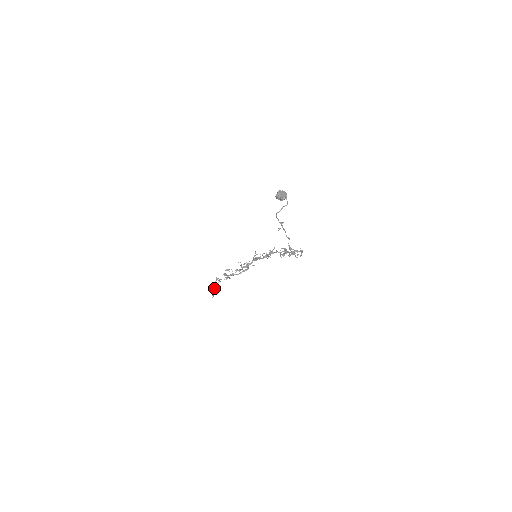
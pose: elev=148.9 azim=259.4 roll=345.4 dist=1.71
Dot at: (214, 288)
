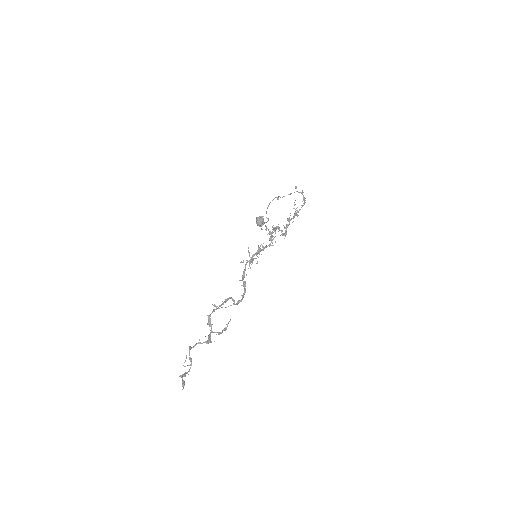
Dot at: (182, 375)
